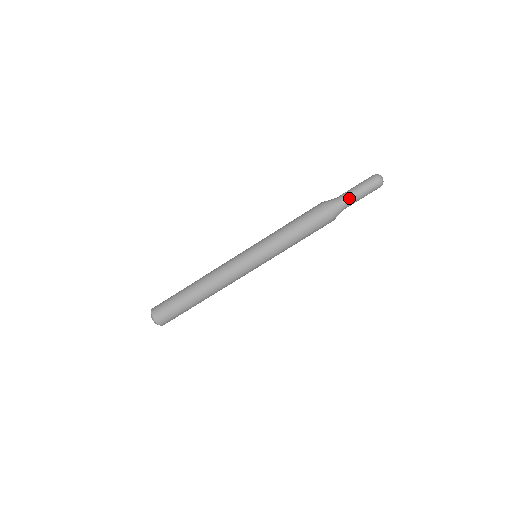
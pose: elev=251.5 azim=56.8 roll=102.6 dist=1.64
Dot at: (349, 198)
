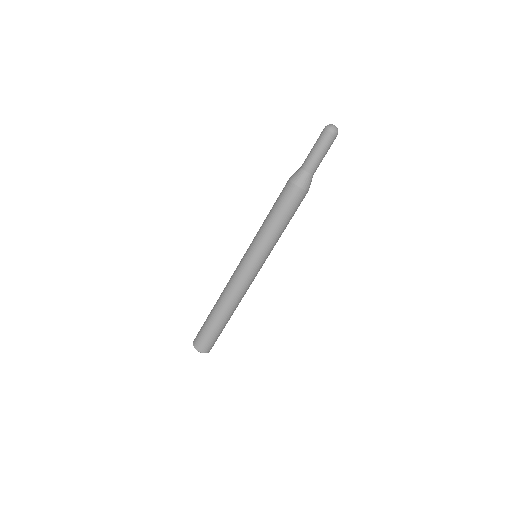
Dot at: (309, 160)
